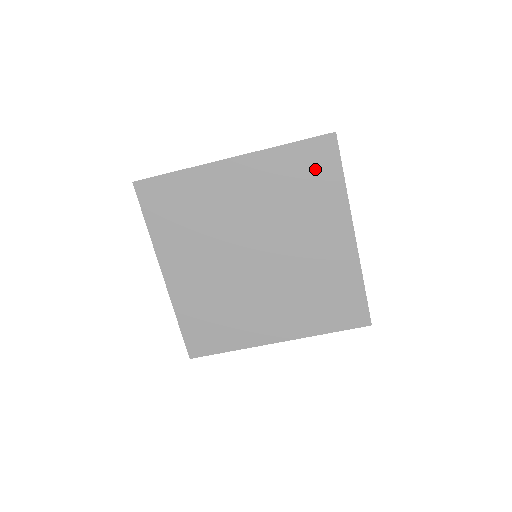
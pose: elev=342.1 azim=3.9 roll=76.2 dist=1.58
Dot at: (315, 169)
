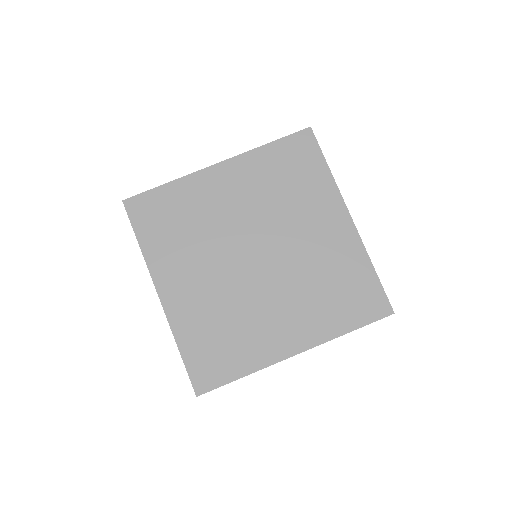
Dot at: (299, 161)
